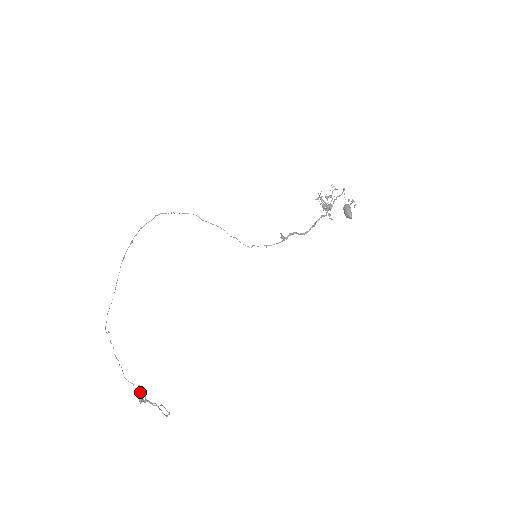
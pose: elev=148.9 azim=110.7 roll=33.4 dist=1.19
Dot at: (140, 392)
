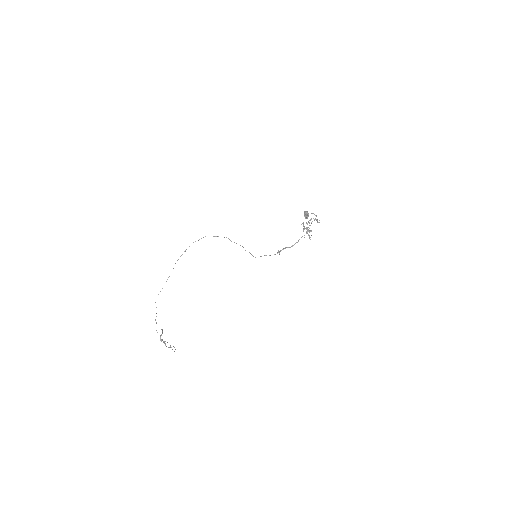
Dot at: (162, 333)
